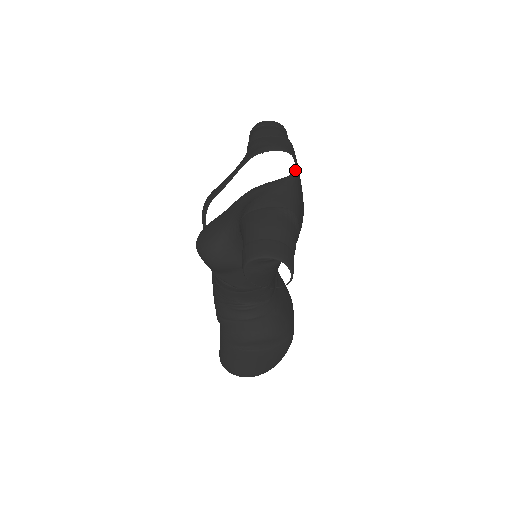
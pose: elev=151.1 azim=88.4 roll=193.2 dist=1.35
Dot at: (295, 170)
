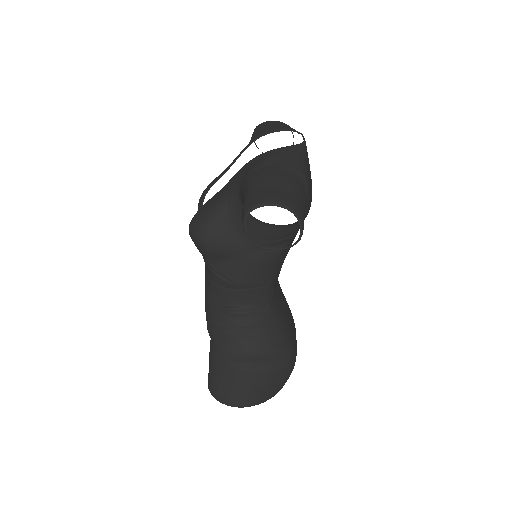
Dot at: (304, 142)
